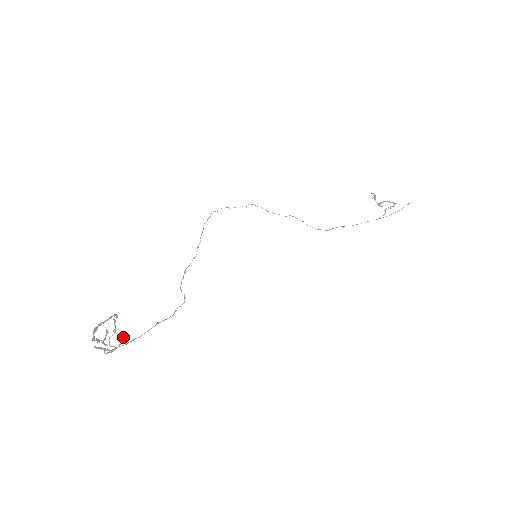
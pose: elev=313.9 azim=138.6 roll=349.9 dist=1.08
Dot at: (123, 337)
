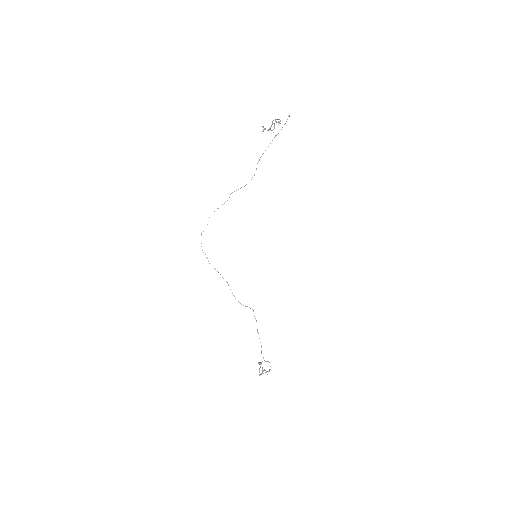
Dot at: occluded
